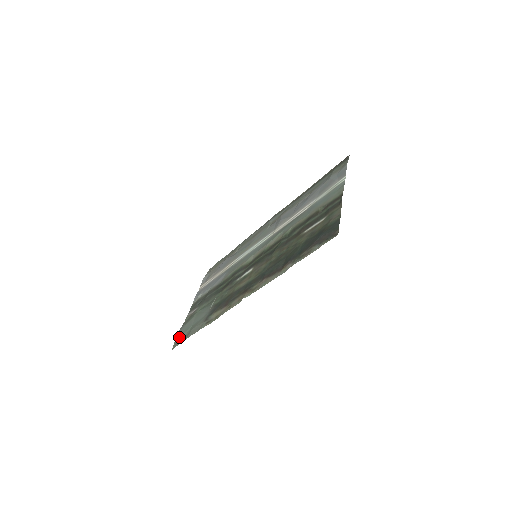
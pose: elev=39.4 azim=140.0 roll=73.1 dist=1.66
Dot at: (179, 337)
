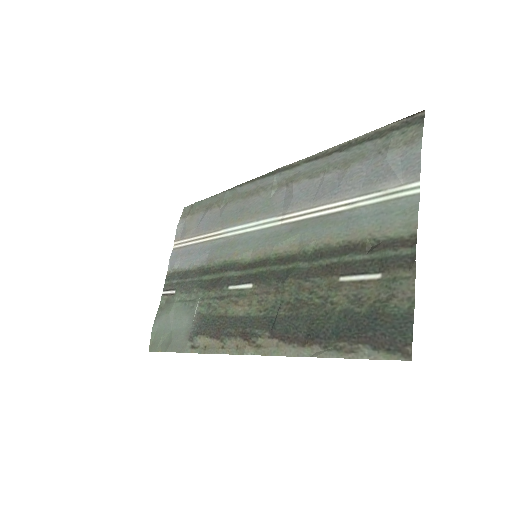
Dot at: (156, 336)
